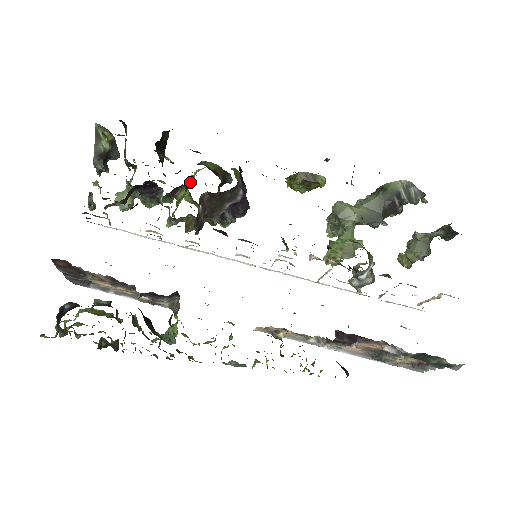
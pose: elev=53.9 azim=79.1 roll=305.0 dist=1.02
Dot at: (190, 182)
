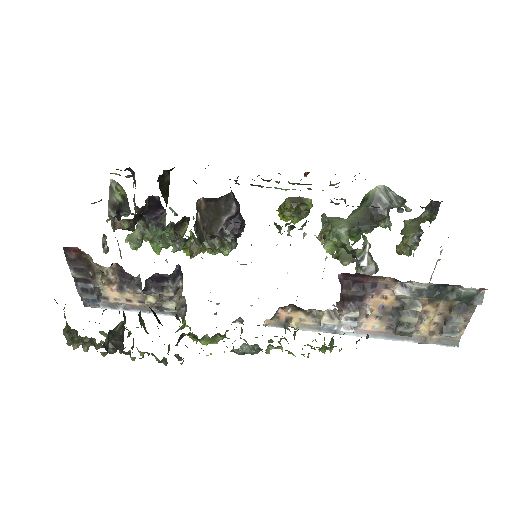
Dot at: occluded
